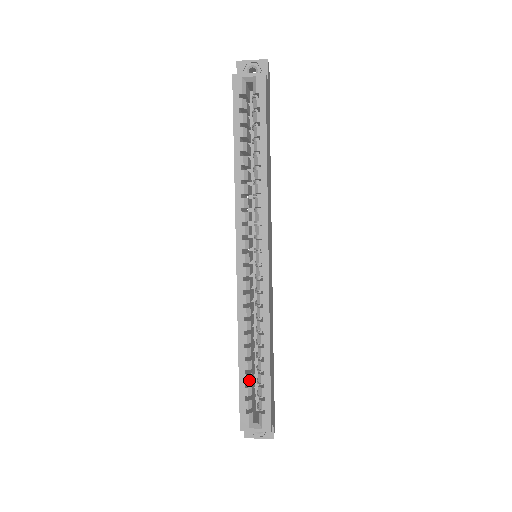
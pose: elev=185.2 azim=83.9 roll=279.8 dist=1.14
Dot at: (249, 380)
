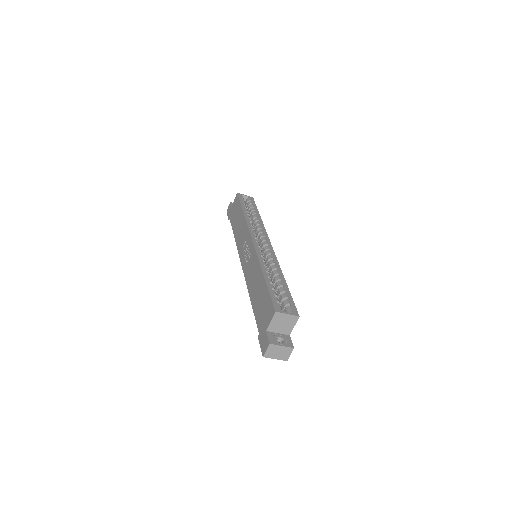
Dot at: (274, 288)
